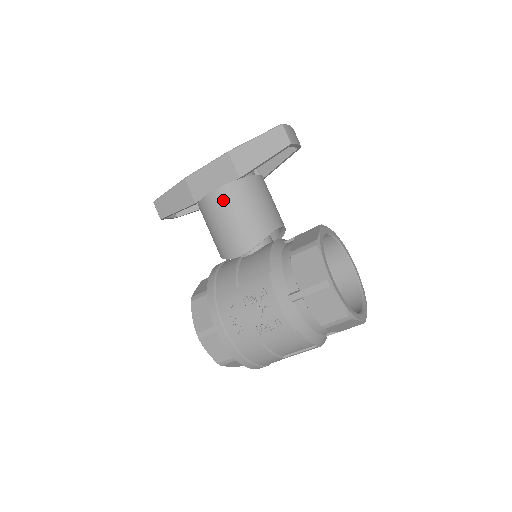
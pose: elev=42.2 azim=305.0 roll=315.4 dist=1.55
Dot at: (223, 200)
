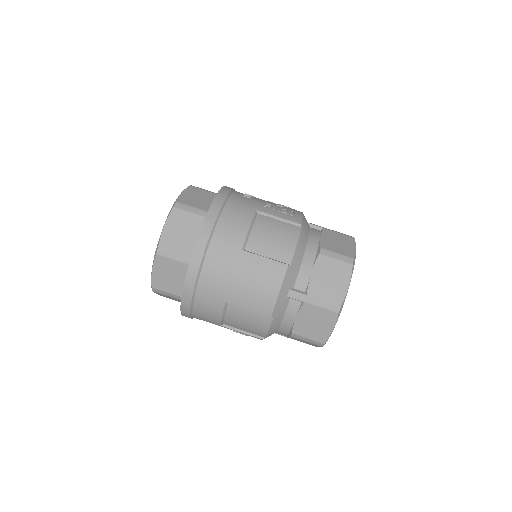
Dot at: occluded
